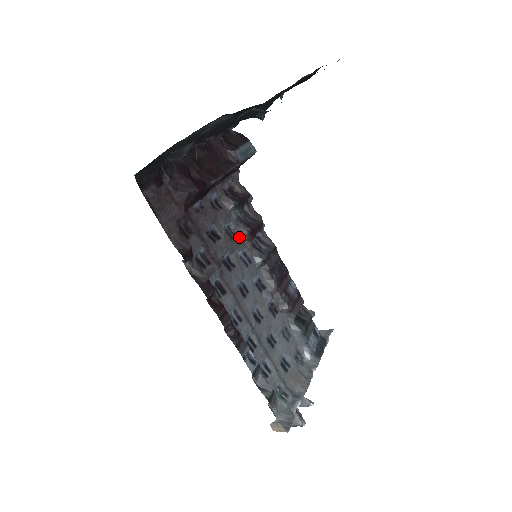
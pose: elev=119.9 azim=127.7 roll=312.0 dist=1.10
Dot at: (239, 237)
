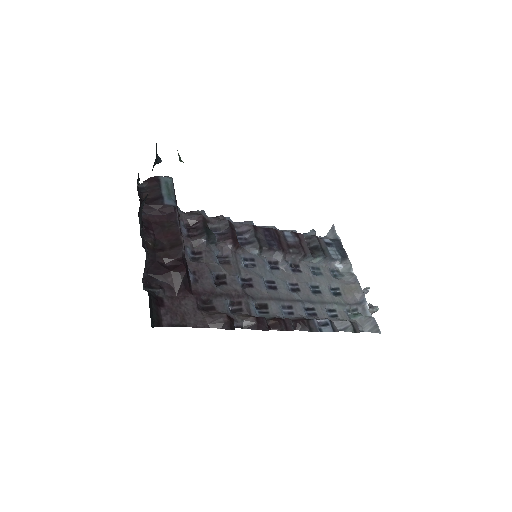
Dot at: (231, 255)
